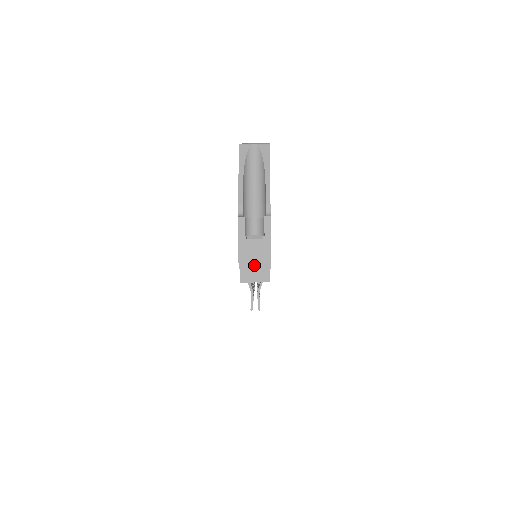
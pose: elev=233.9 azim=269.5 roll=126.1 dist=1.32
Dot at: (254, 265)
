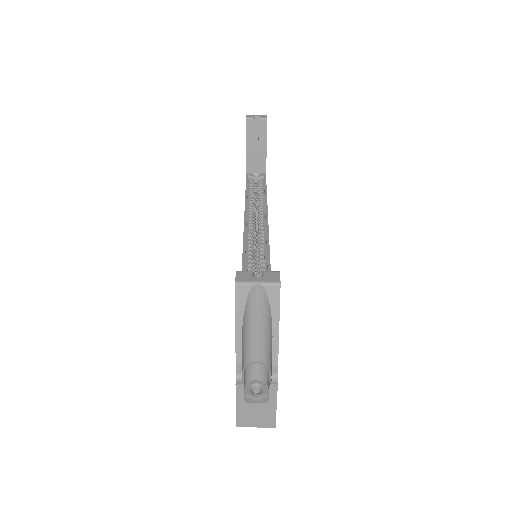
Dot at: (255, 424)
